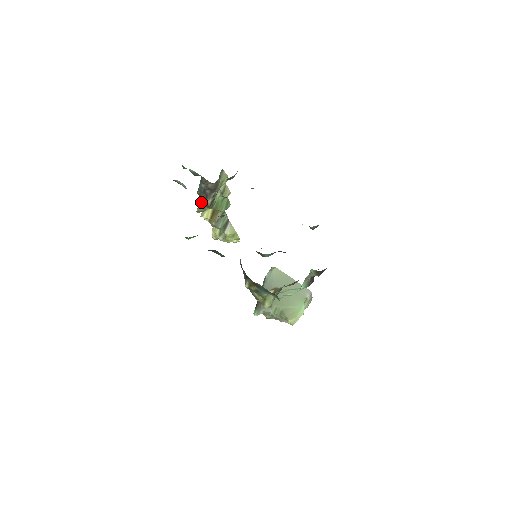
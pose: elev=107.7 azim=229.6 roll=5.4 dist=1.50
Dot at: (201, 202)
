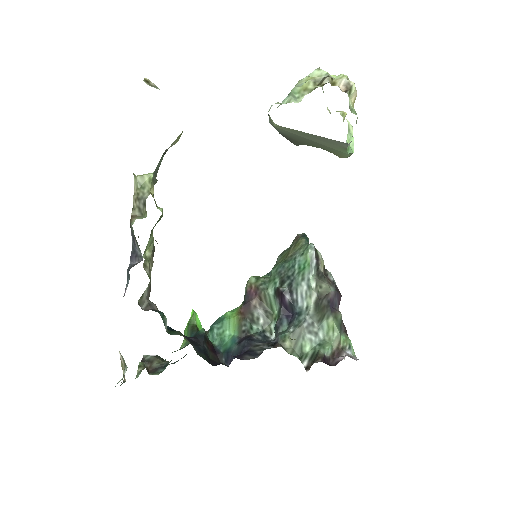
Dot at: occluded
